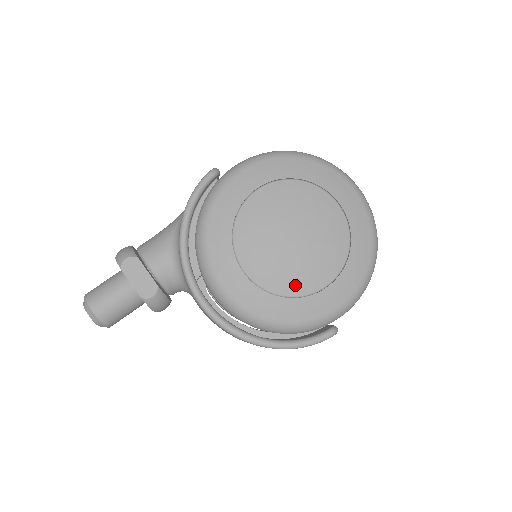
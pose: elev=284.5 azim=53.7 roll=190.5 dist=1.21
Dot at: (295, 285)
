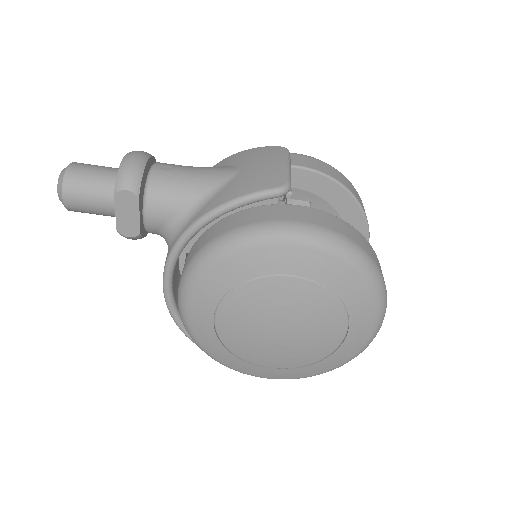
Dot at: (246, 354)
